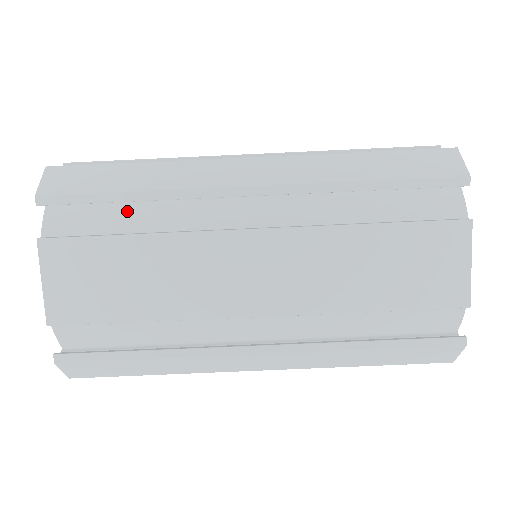
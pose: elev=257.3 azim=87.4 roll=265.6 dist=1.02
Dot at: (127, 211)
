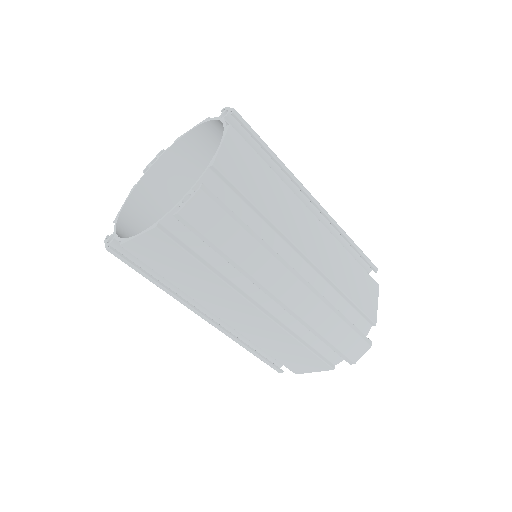
Dot at: occluded
